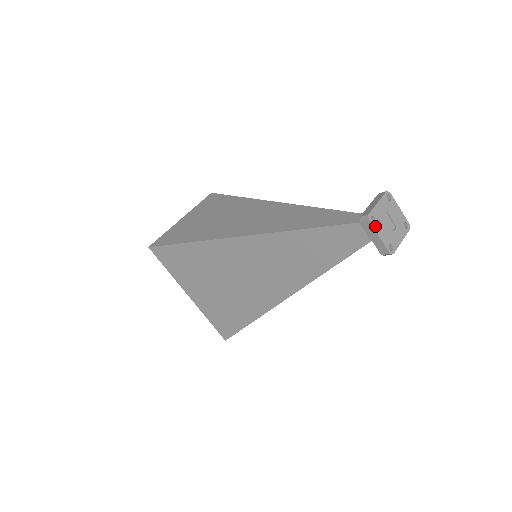
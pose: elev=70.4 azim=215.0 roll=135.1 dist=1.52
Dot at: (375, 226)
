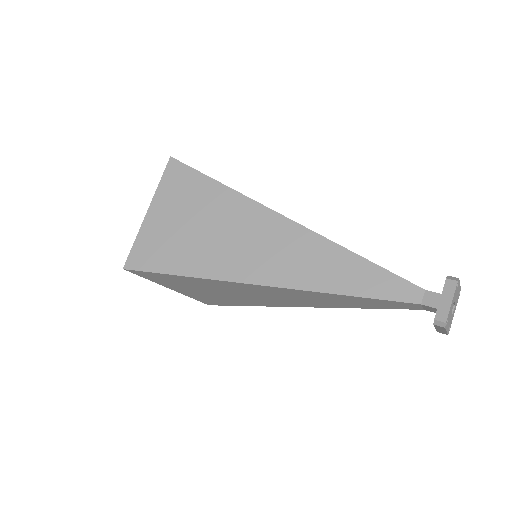
Dot at: (447, 326)
